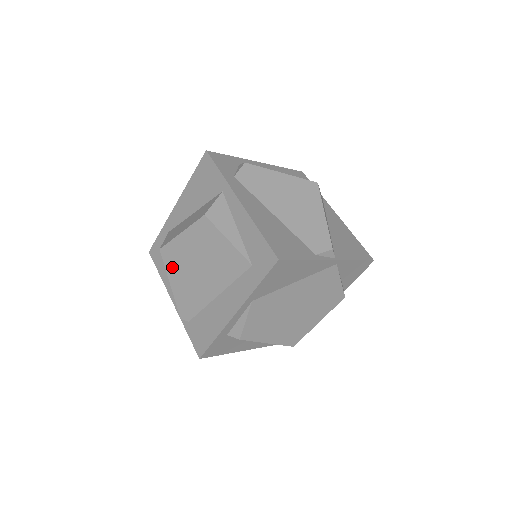
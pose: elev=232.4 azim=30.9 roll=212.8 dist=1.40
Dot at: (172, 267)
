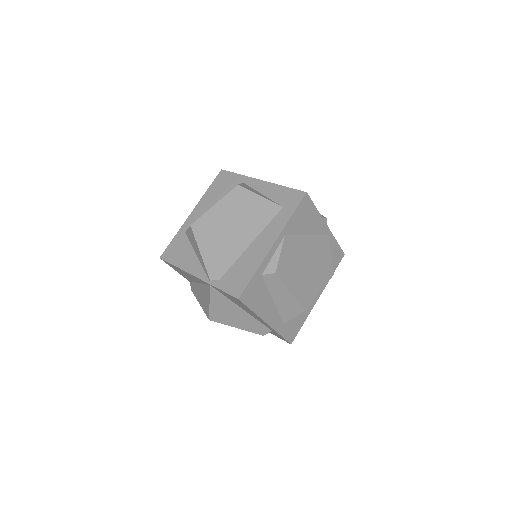
Dot at: (203, 236)
